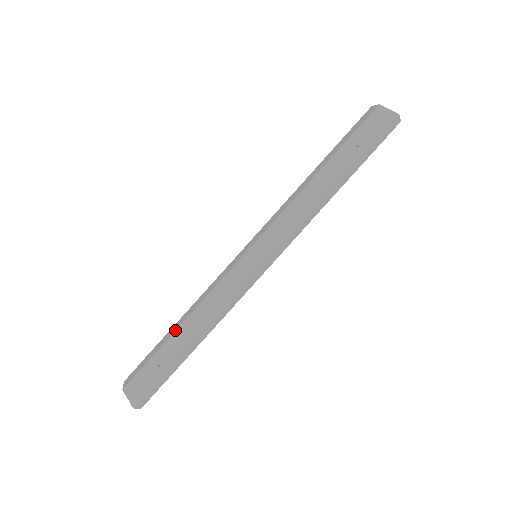
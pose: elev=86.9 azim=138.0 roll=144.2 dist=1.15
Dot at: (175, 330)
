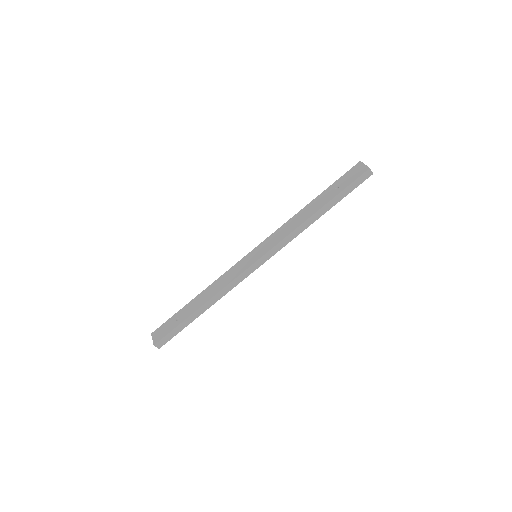
Dot at: (193, 299)
